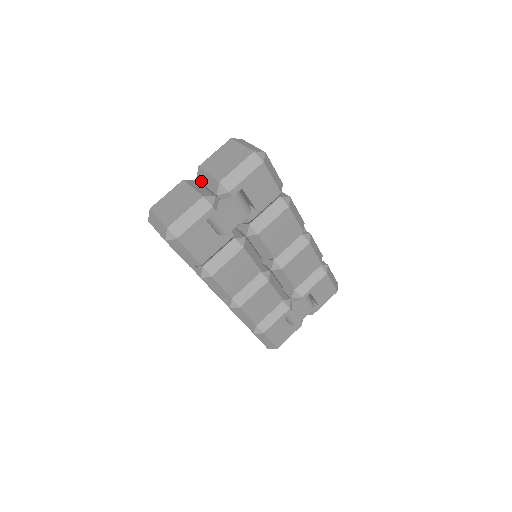
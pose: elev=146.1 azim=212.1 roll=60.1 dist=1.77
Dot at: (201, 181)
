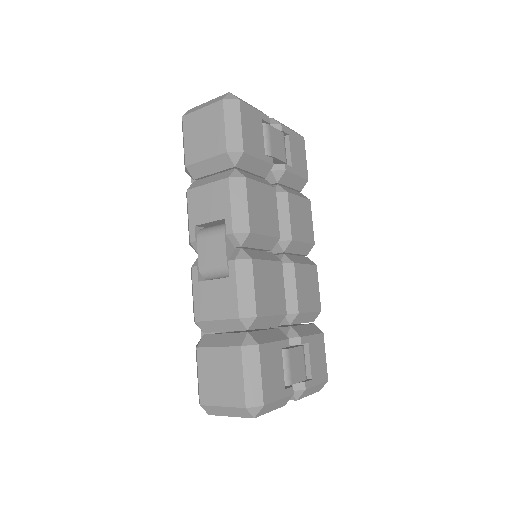
Dot at: occluded
